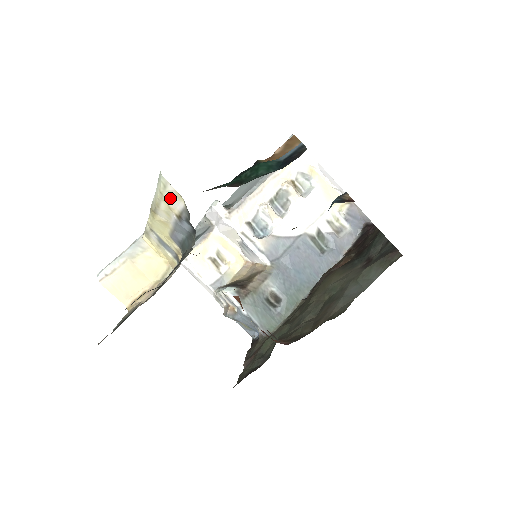
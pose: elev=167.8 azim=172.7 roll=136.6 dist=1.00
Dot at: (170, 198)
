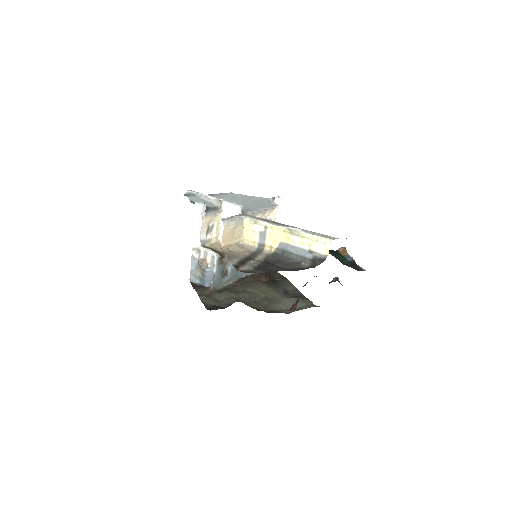
Dot at: (319, 246)
